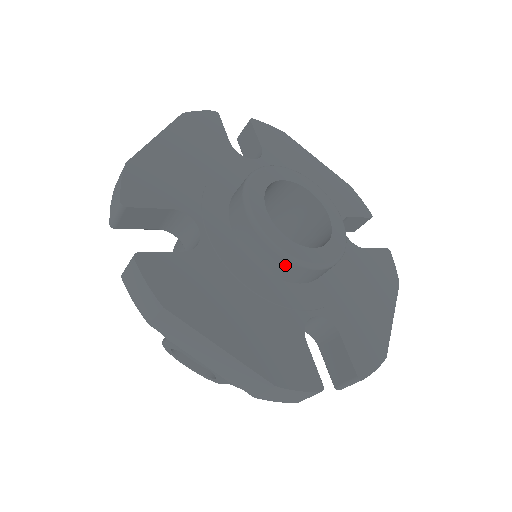
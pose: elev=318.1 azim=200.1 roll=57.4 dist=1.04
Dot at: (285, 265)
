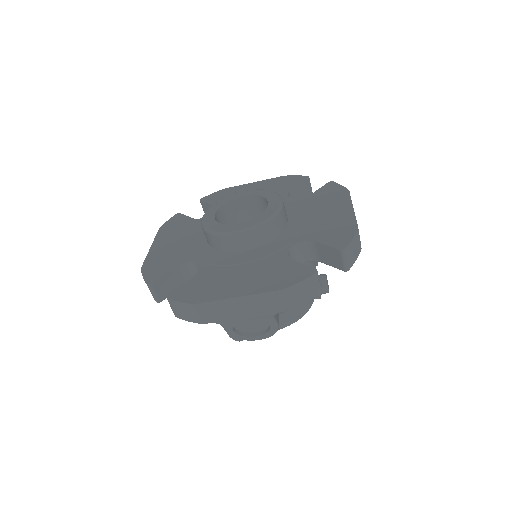
Dot at: (248, 236)
